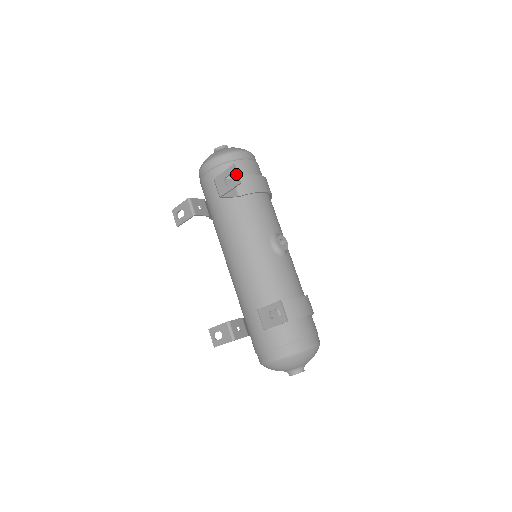
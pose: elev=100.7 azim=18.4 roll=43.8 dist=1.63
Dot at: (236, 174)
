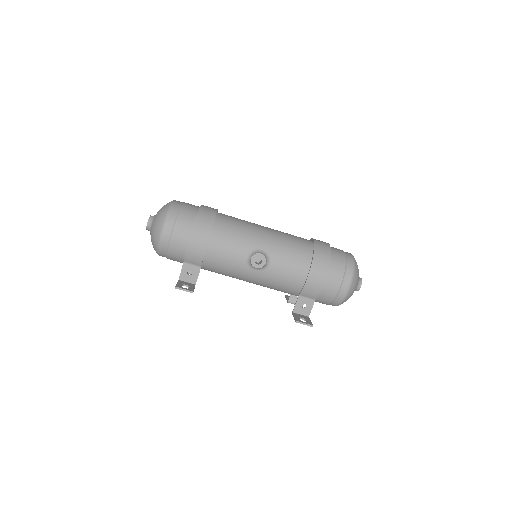
Dot at: occluded
